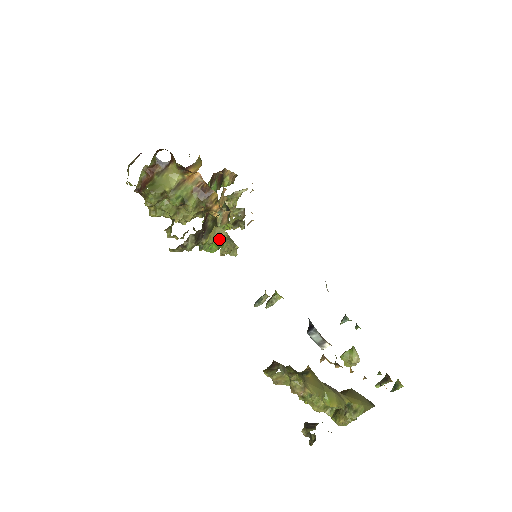
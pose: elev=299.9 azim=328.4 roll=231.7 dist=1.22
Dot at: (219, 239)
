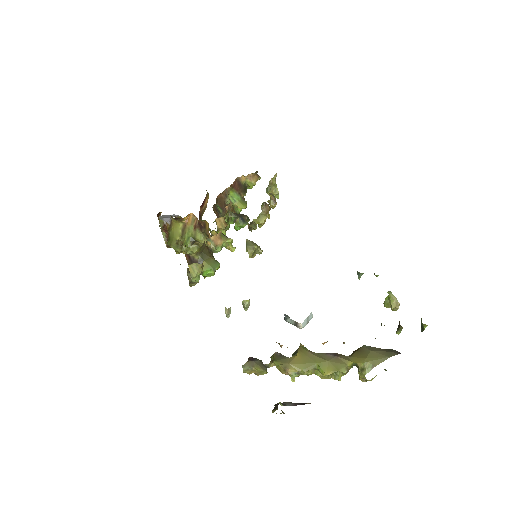
Dot at: (213, 263)
